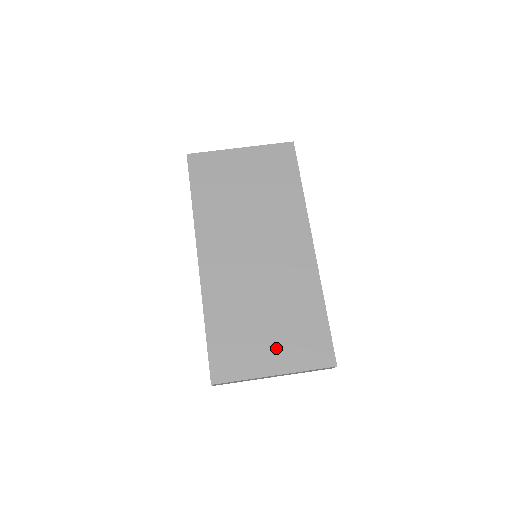
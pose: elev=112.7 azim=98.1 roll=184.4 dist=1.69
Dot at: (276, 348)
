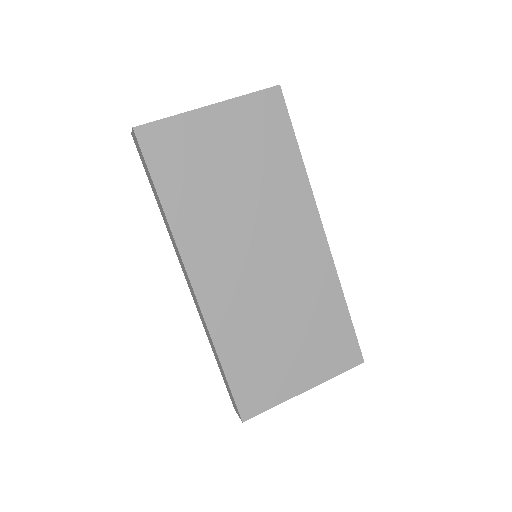
Dot at: (303, 363)
